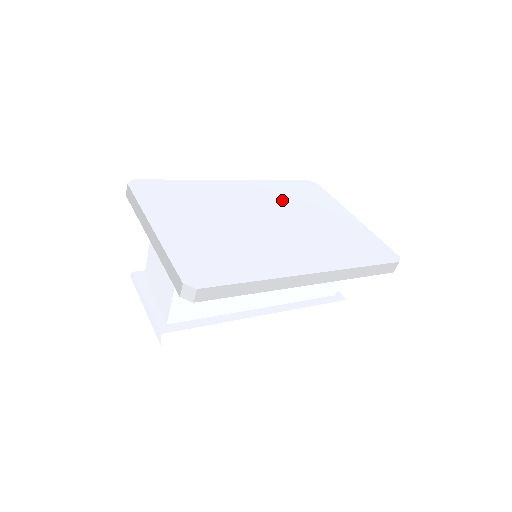
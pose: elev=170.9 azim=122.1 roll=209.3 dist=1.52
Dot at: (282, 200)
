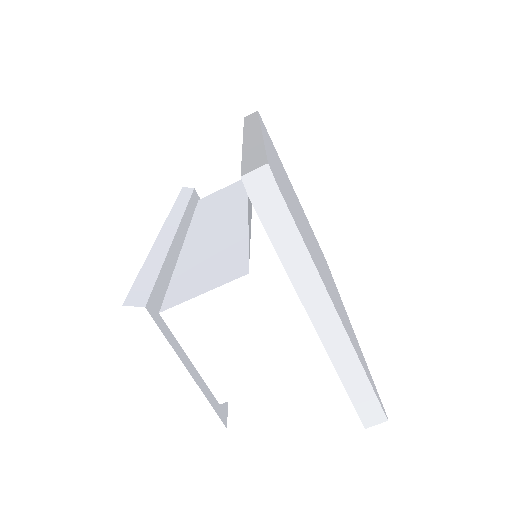
Dot at: occluded
